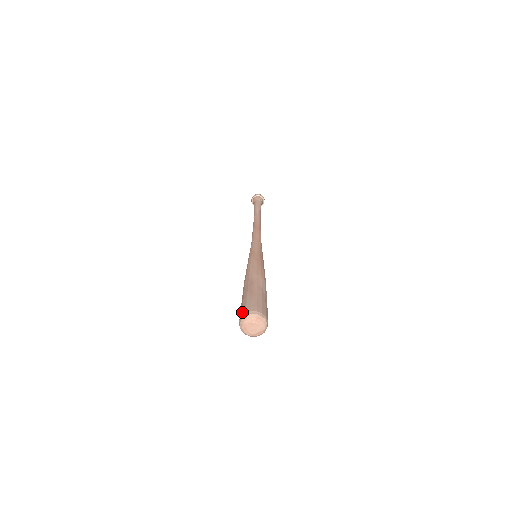
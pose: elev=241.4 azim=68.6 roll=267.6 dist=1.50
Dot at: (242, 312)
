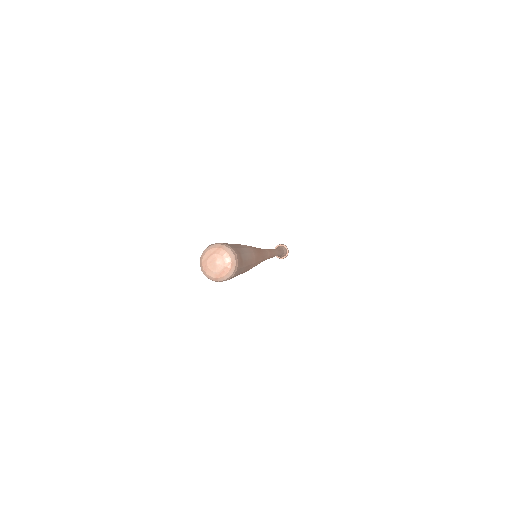
Dot at: occluded
